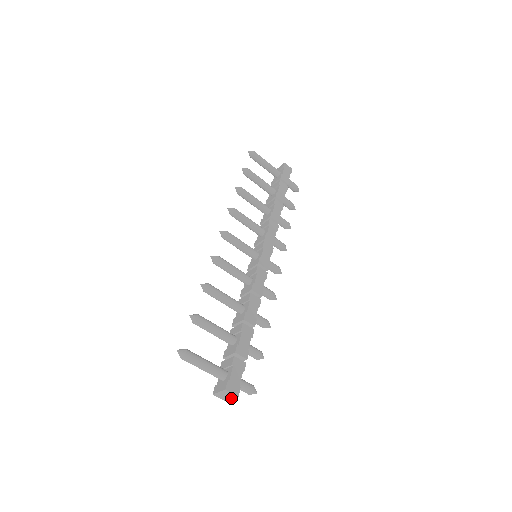
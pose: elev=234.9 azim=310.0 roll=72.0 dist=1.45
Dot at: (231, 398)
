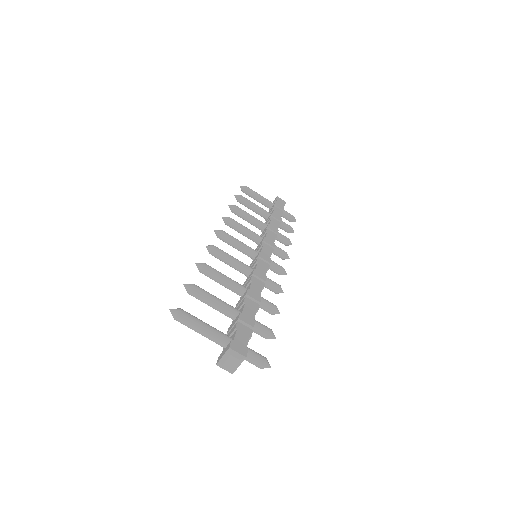
Dot at: (238, 363)
